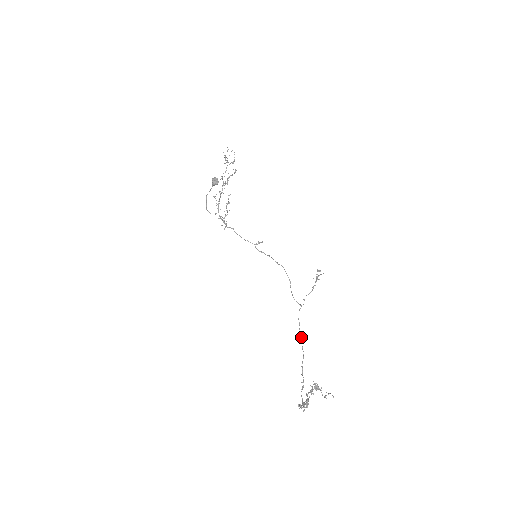
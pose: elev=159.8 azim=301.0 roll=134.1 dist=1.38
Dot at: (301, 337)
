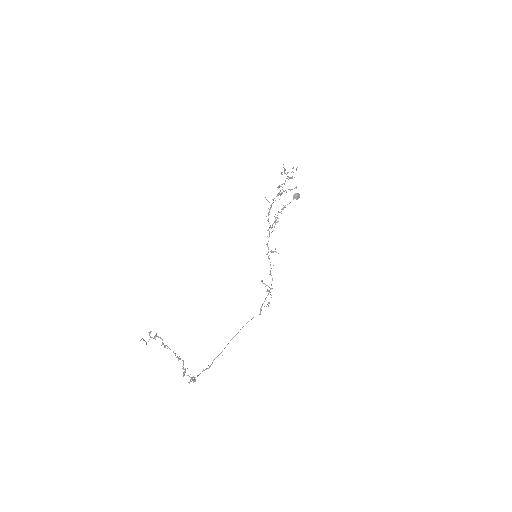
Dot at: (236, 334)
